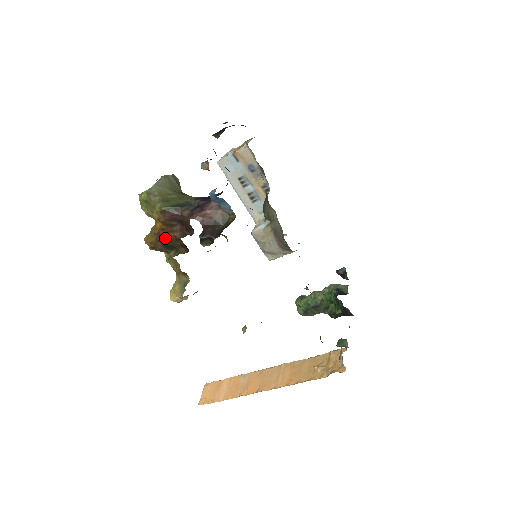
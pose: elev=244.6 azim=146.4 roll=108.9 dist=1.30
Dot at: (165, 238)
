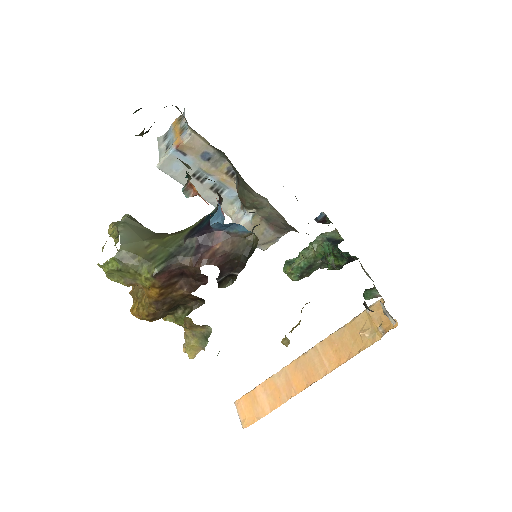
Dot at: (167, 302)
